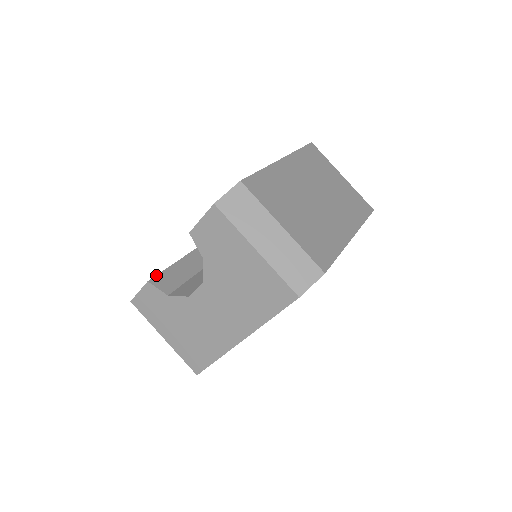
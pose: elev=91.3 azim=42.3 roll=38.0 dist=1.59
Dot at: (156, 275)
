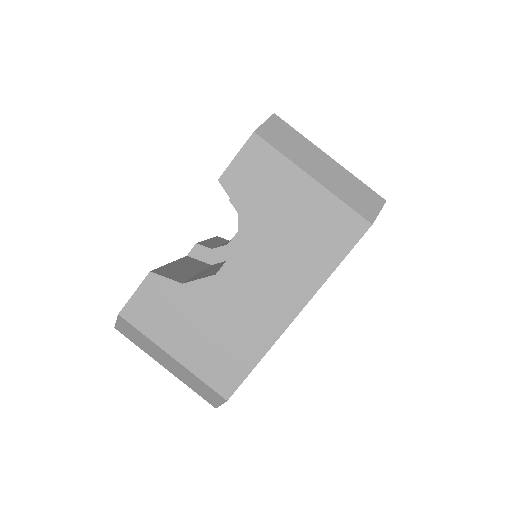
Dot at: occluded
